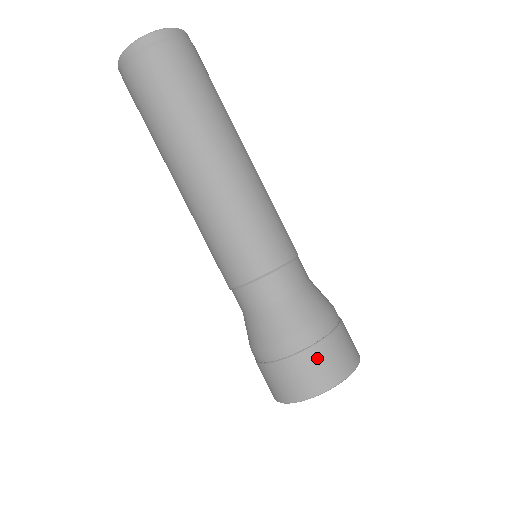
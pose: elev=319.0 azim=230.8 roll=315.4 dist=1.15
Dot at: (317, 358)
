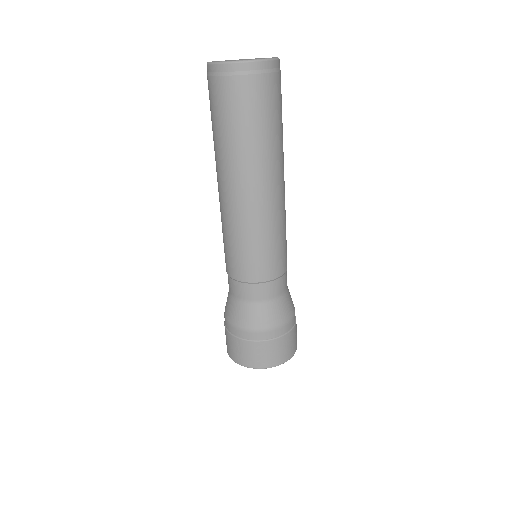
Dot at: (259, 349)
